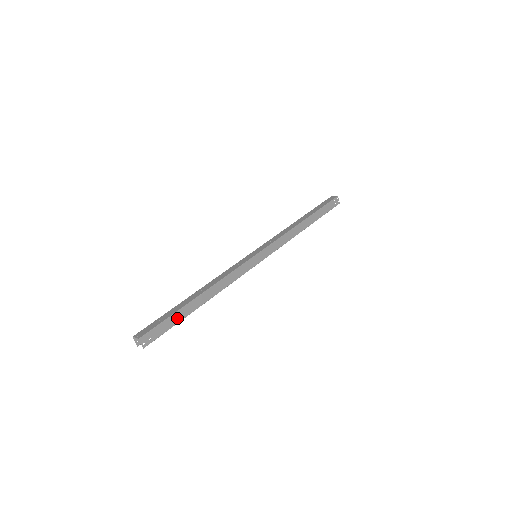
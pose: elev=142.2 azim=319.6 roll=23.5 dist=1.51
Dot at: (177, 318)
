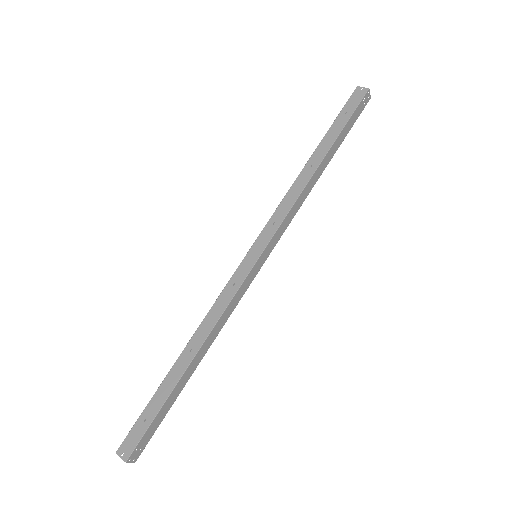
Dot at: (167, 406)
